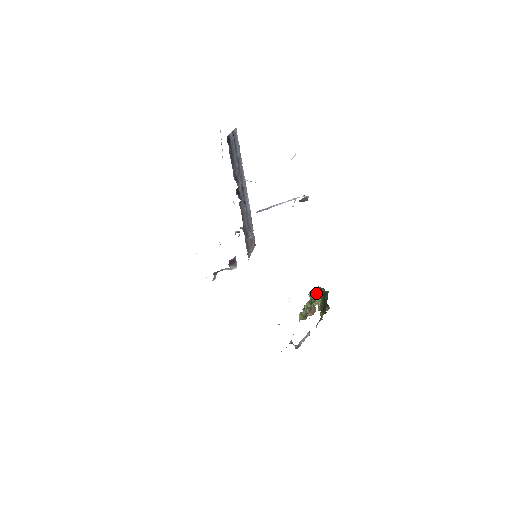
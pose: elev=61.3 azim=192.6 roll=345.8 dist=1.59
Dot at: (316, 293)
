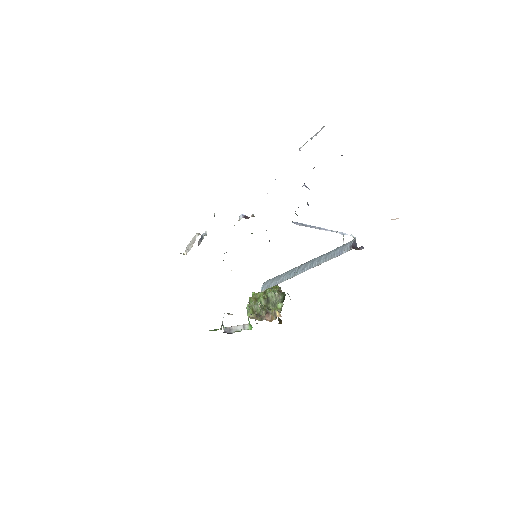
Dot at: (279, 298)
